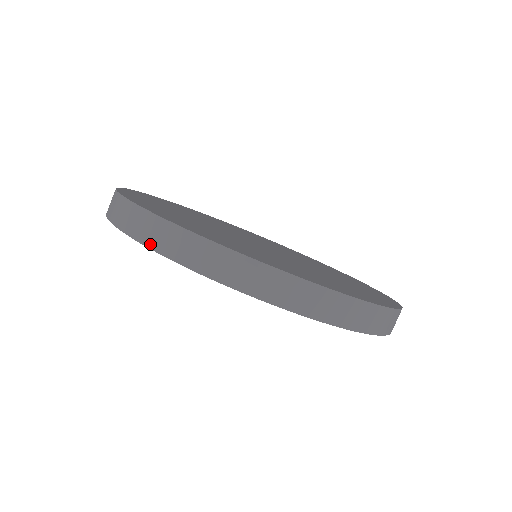
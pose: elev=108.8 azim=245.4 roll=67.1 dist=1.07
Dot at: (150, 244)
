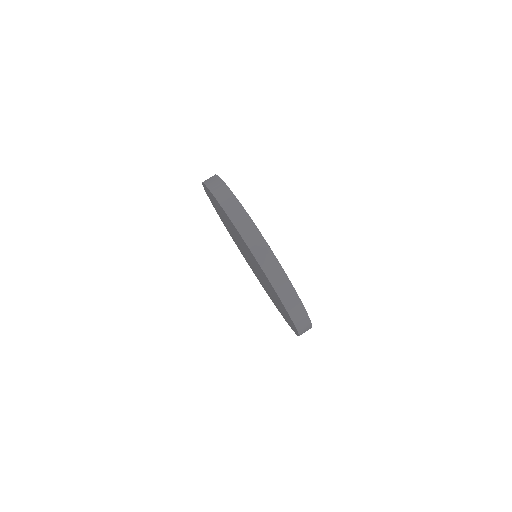
Dot at: (253, 250)
